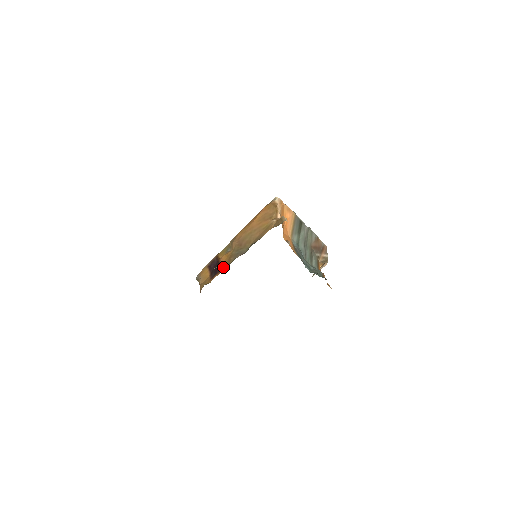
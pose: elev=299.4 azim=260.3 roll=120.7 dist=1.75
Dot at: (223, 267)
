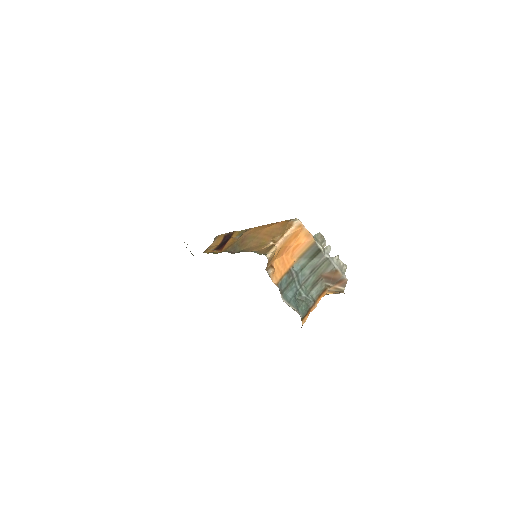
Dot at: (223, 248)
